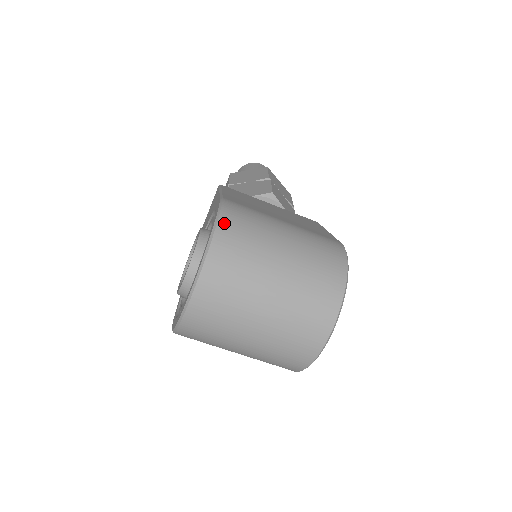
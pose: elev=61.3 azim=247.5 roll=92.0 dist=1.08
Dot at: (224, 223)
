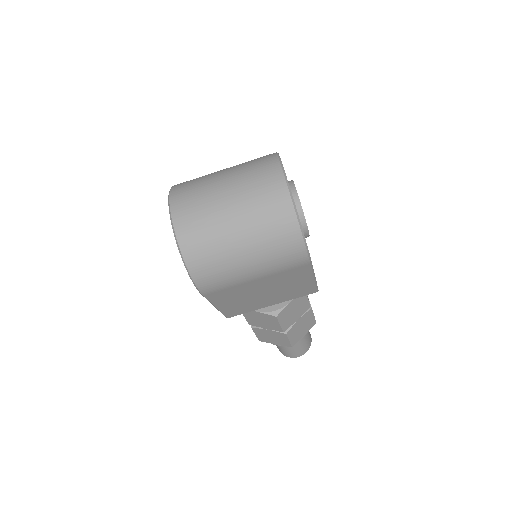
Dot at: occluded
